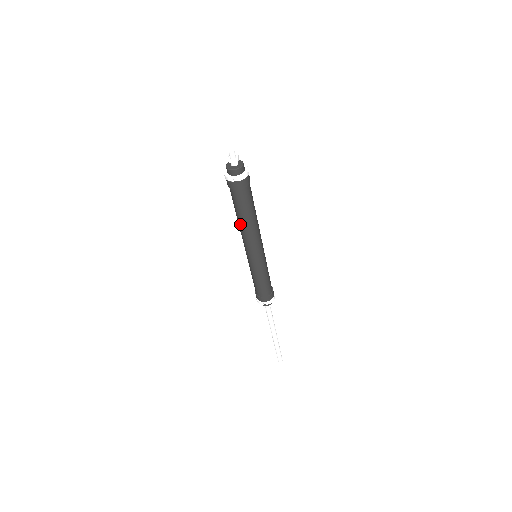
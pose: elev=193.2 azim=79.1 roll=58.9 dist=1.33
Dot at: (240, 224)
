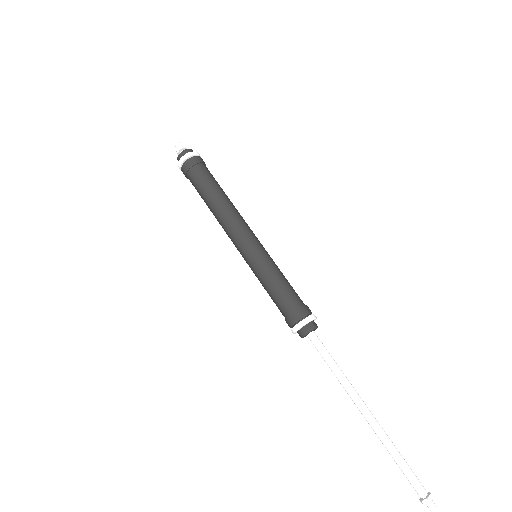
Dot at: occluded
